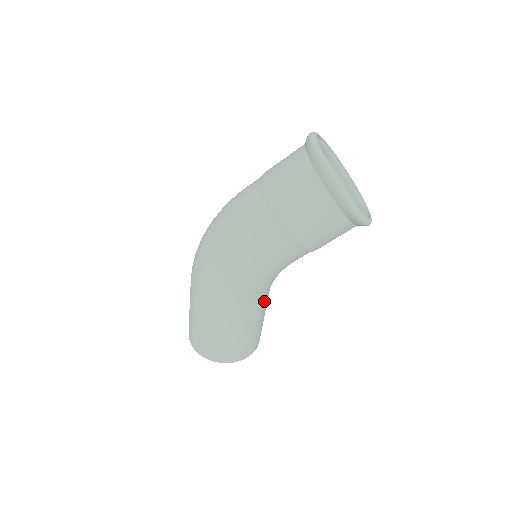
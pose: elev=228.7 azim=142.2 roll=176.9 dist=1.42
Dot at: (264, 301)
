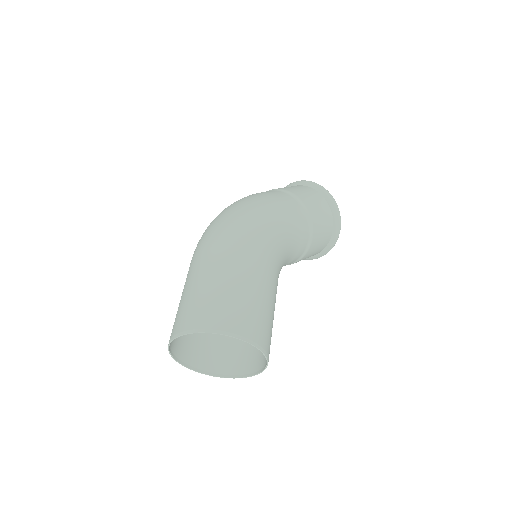
Dot at: occluded
